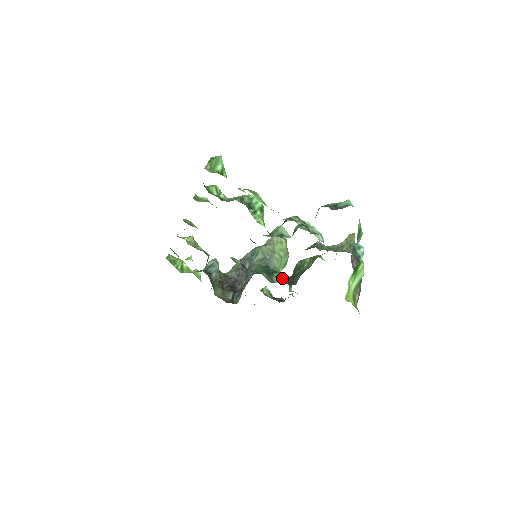
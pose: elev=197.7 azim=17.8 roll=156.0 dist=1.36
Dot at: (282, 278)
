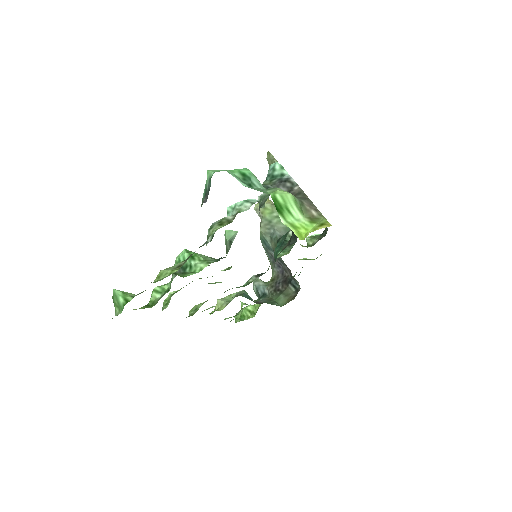
Dot at: (288, 242)
